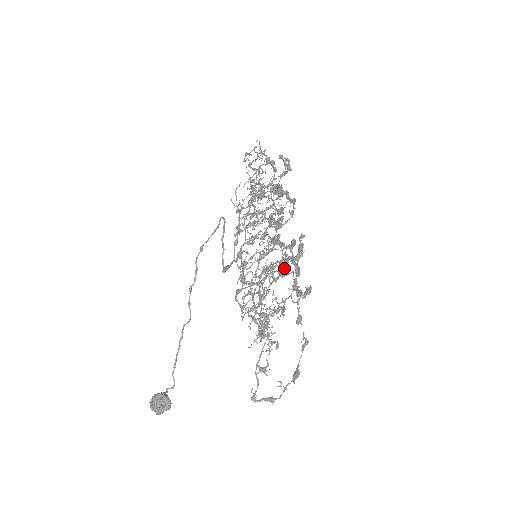
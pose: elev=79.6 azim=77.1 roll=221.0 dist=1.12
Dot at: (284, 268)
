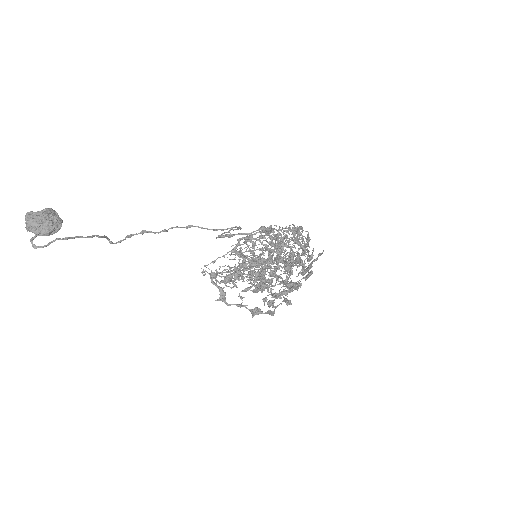
Dot at: (267, 284)
